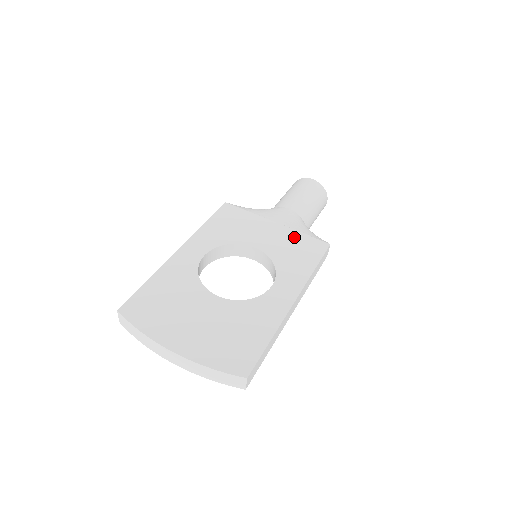
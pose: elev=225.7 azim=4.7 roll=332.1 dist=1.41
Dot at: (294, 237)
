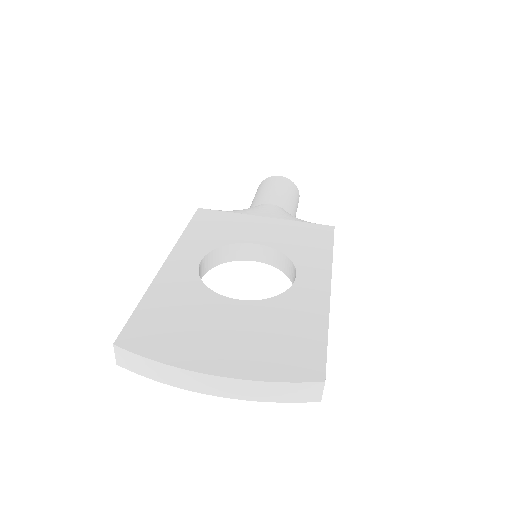
Dot at: (293, 226)
